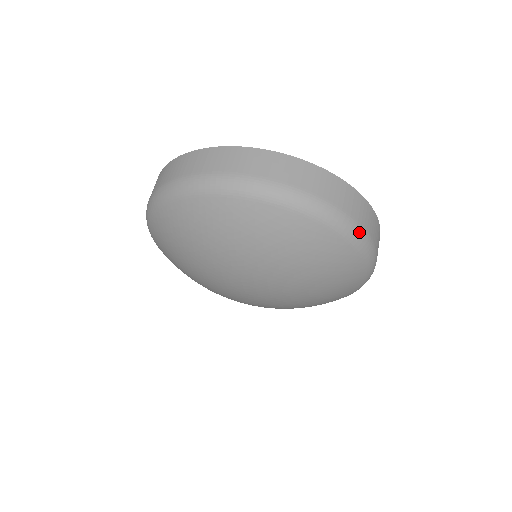
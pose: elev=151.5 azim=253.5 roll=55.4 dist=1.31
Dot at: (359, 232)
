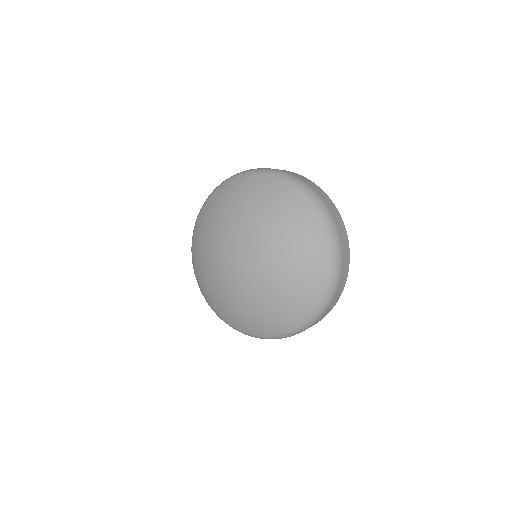
Dot at: (331, 221)
